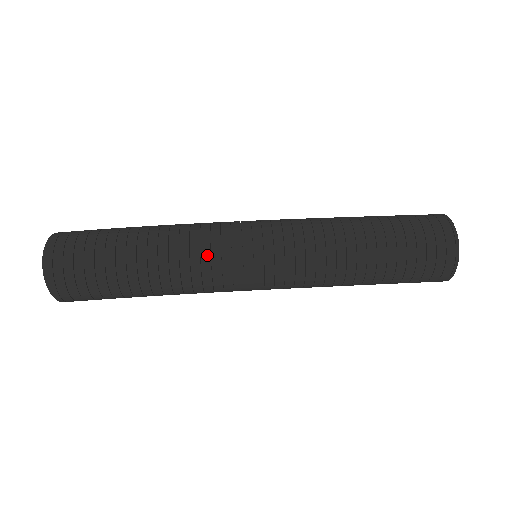
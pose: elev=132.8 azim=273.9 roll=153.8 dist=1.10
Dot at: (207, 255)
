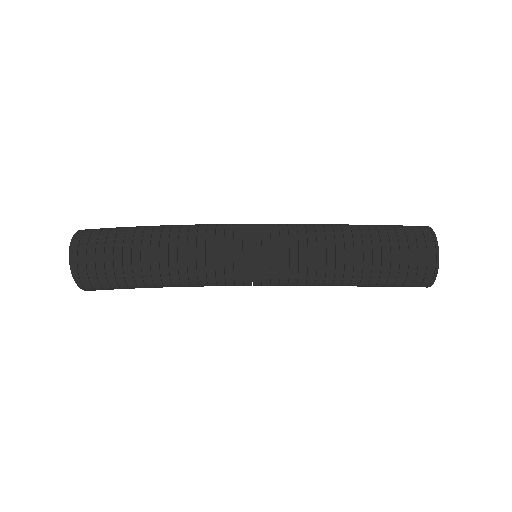
Dot at: (212, 242)
